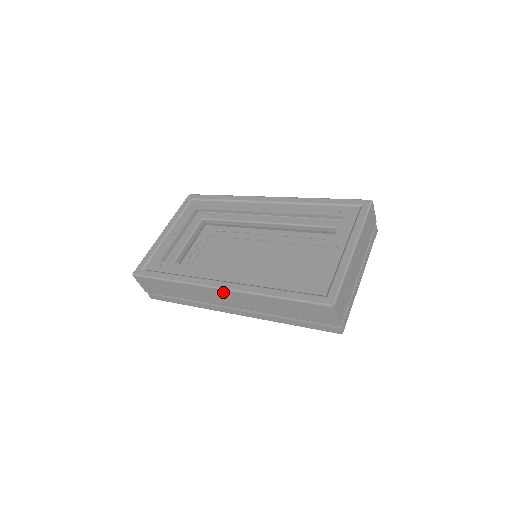
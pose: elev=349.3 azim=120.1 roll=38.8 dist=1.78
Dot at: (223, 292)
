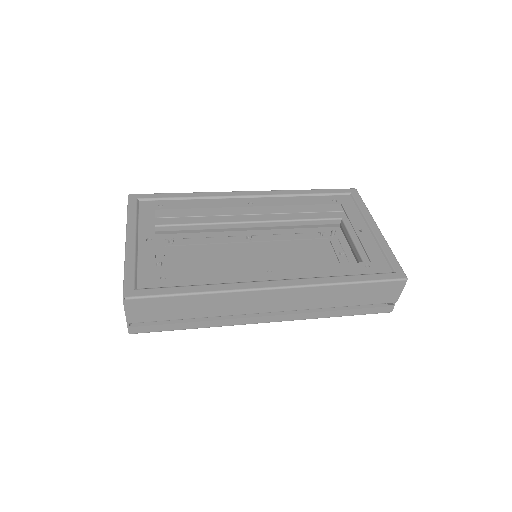
Dot at: (277, 292)
